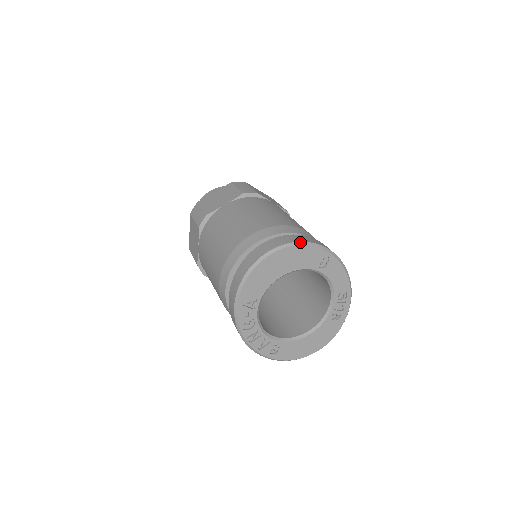
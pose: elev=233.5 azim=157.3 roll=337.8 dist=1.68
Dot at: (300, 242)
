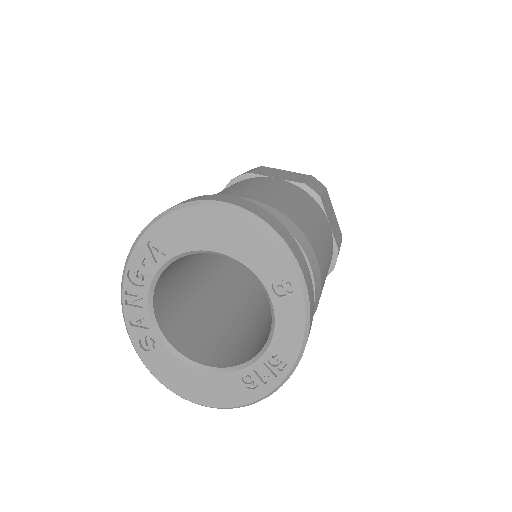
Dot at: (272, 228)
